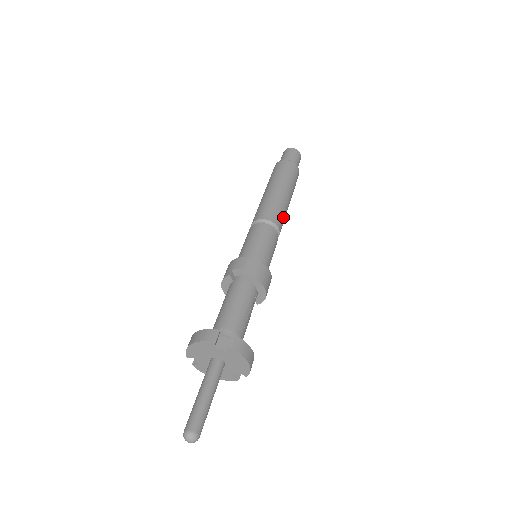
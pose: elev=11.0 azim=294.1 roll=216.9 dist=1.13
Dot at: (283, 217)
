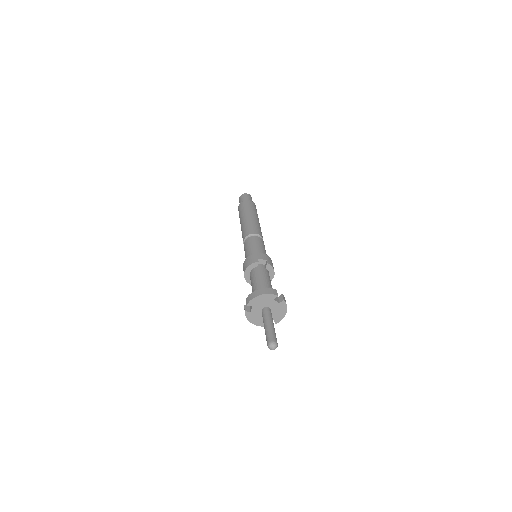
Dot at: occluded
